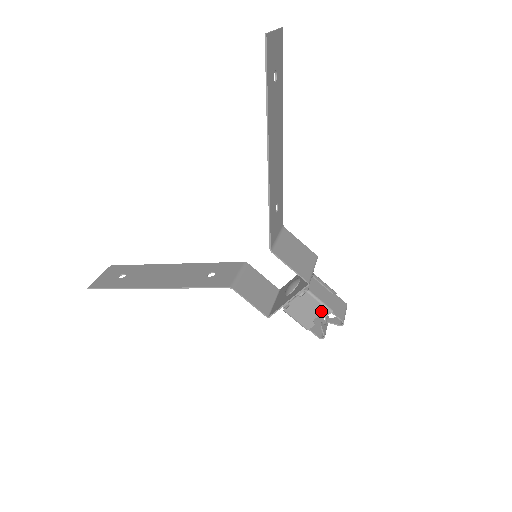
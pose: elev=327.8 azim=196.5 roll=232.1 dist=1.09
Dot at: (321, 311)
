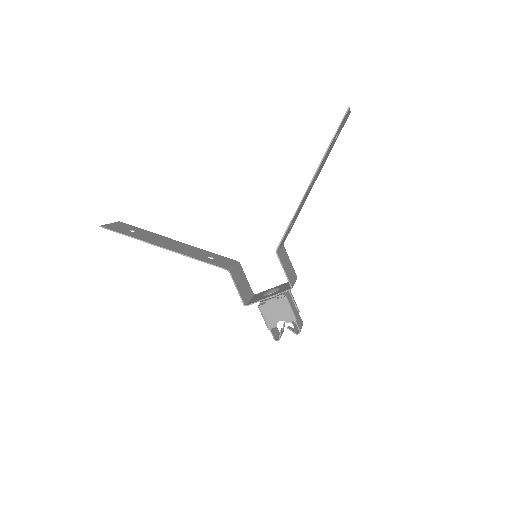
Dot at: (288, 316)
